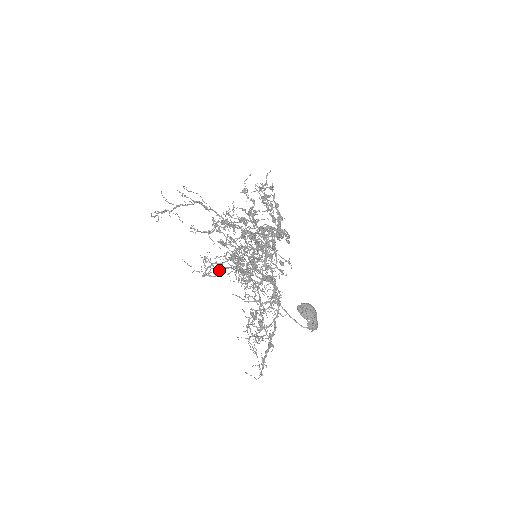
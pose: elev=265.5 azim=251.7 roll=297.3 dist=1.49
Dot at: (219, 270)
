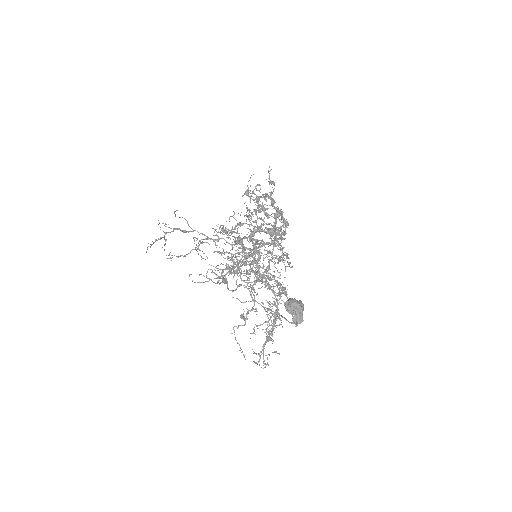
Dot at: (237, 269)
